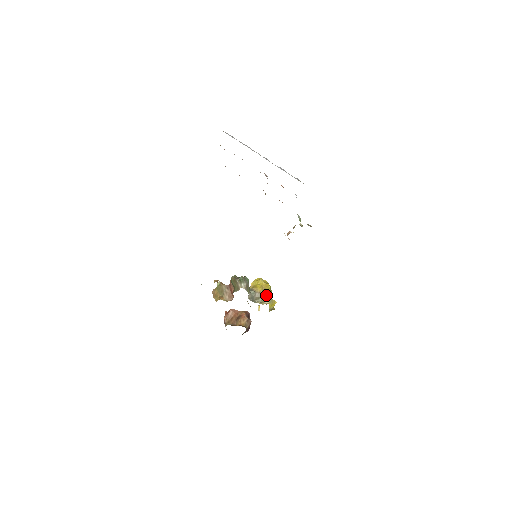
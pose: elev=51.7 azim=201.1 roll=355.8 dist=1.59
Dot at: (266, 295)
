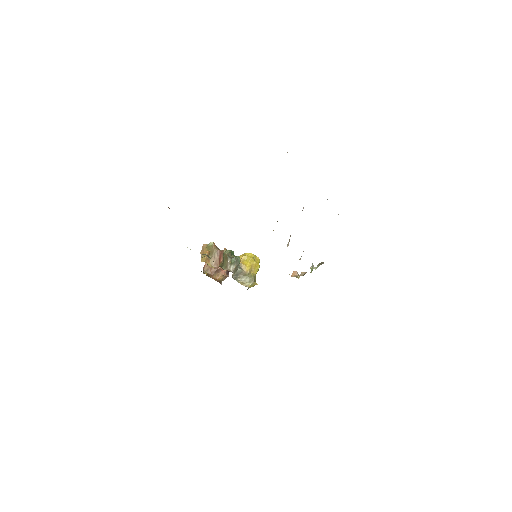
Dot at: (251, 277)
